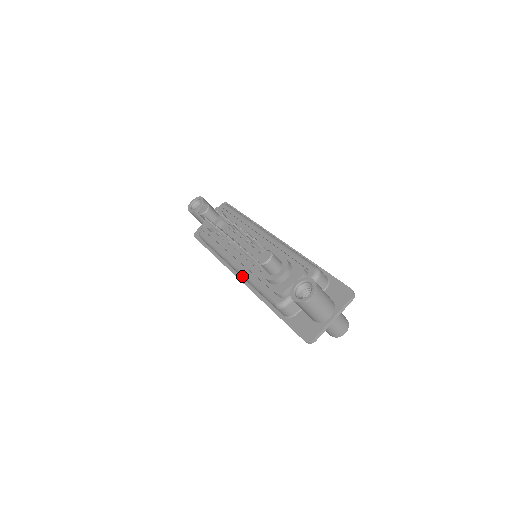
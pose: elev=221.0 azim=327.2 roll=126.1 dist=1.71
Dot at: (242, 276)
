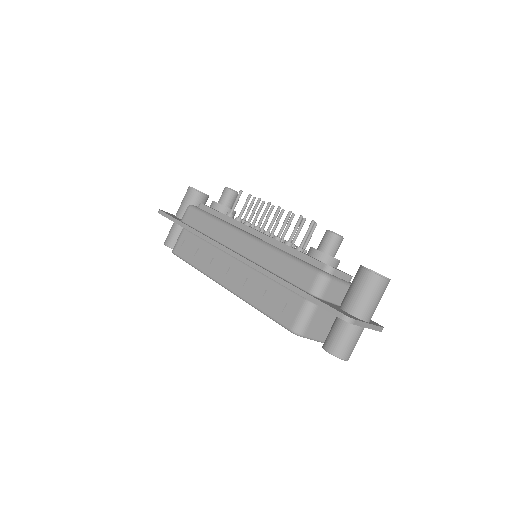
Dot at: (261, 243)
